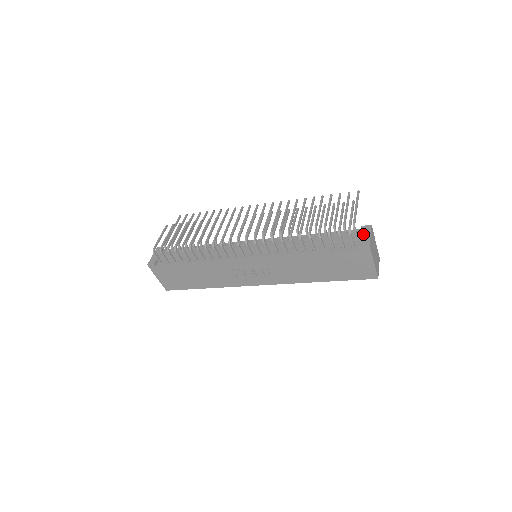
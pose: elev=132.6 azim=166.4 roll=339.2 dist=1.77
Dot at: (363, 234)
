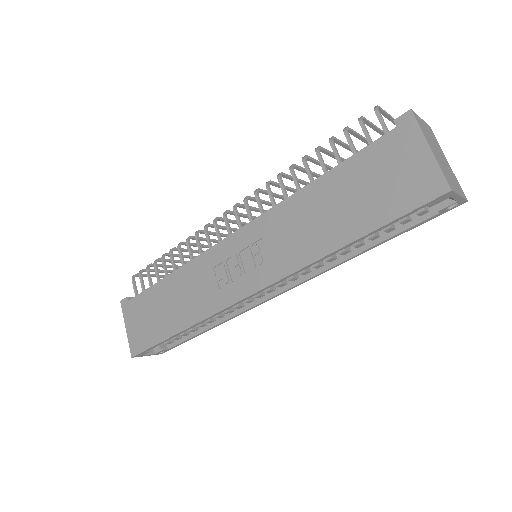
Dot at: occluded
